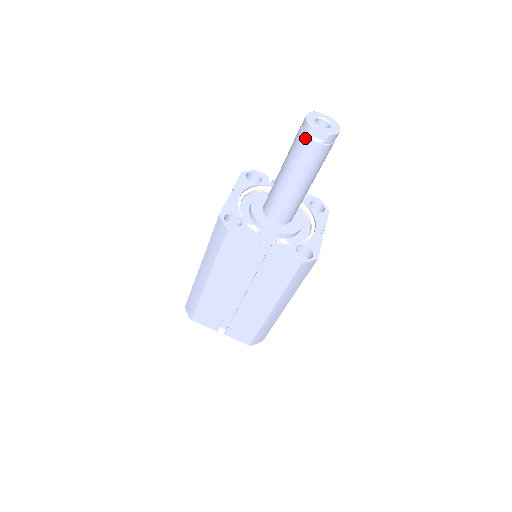
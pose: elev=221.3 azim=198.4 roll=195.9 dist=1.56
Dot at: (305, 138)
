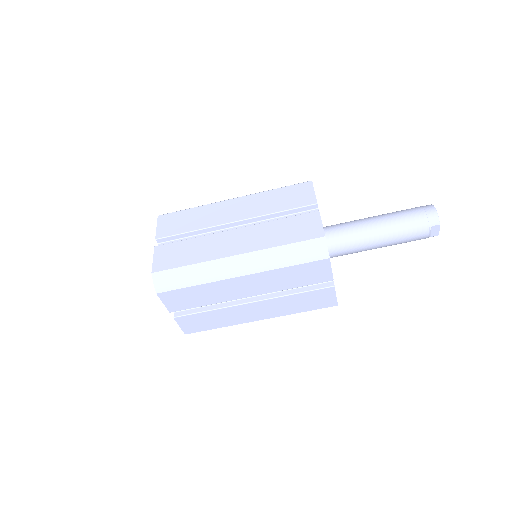
Dot at: (427, 226)
